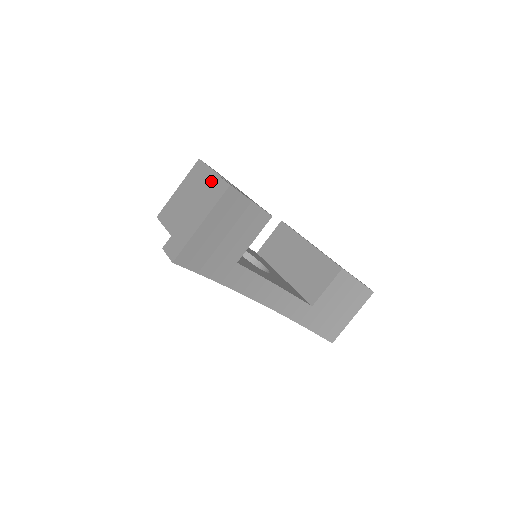
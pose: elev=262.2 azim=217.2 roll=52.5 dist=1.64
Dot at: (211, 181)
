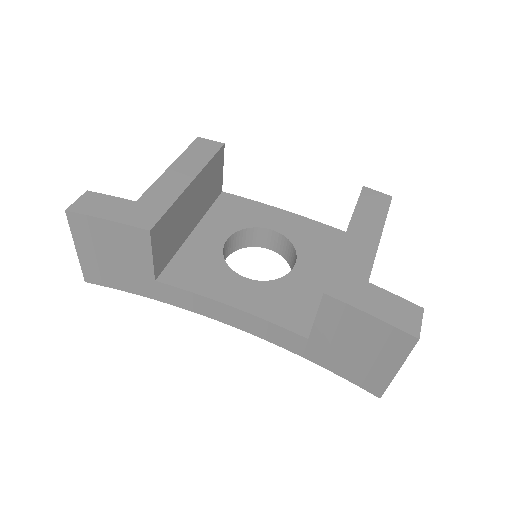
Dot at: occluded
